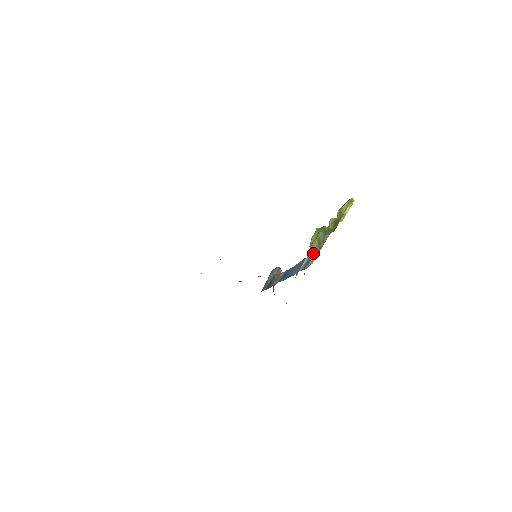
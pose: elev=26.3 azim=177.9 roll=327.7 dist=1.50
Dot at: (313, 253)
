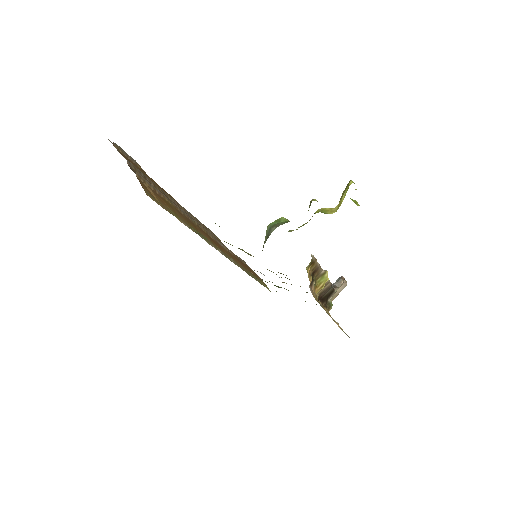
Dot at: occluded
